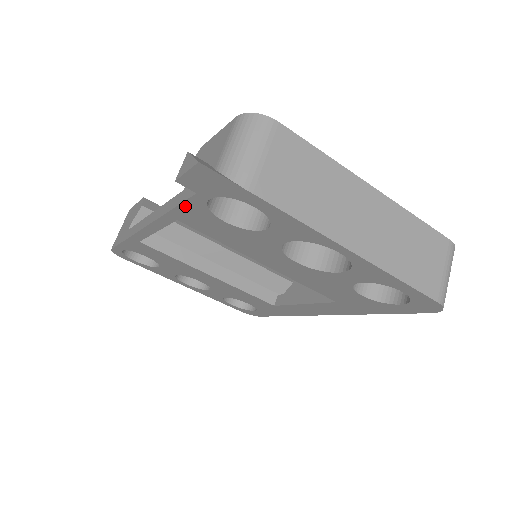
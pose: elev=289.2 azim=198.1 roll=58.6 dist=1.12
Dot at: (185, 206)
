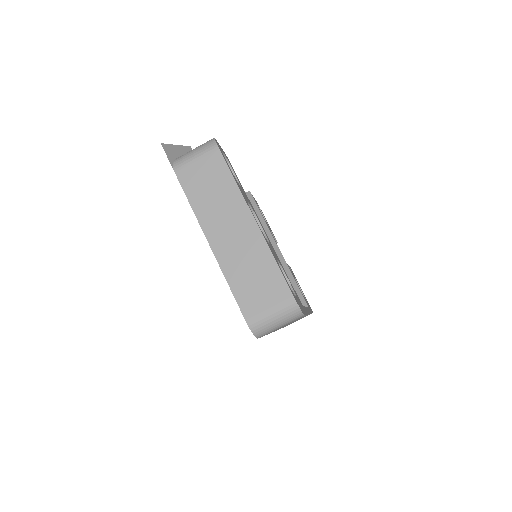
Dot at: occluded
